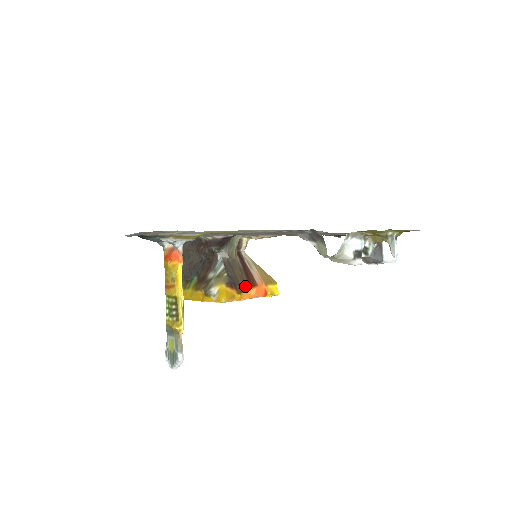
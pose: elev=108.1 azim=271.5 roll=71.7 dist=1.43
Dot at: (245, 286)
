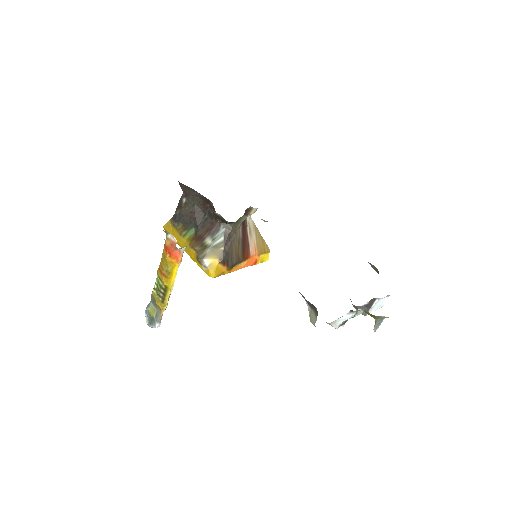
Dot at: (237, 262)
